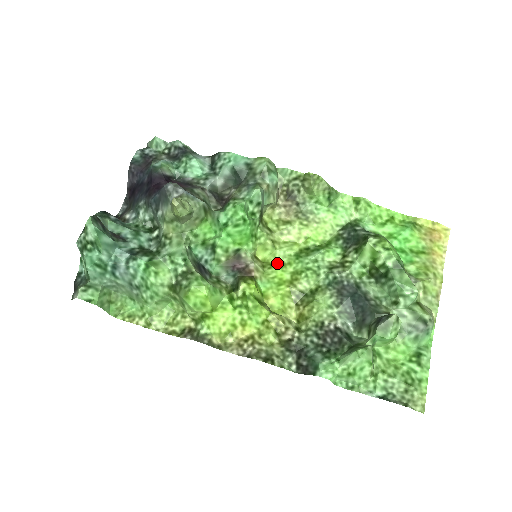
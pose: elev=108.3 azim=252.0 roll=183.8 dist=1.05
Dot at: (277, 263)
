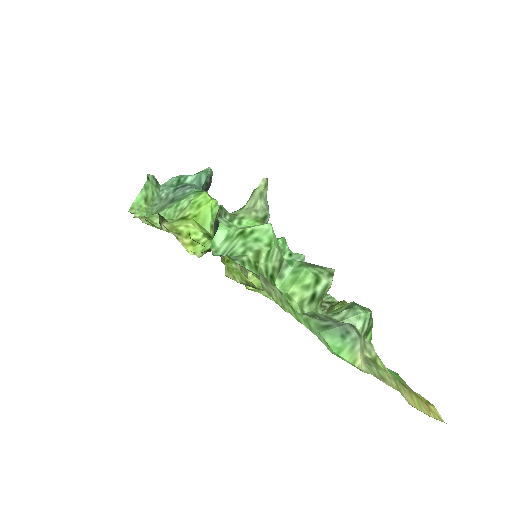
Dot at: (256, 290)
